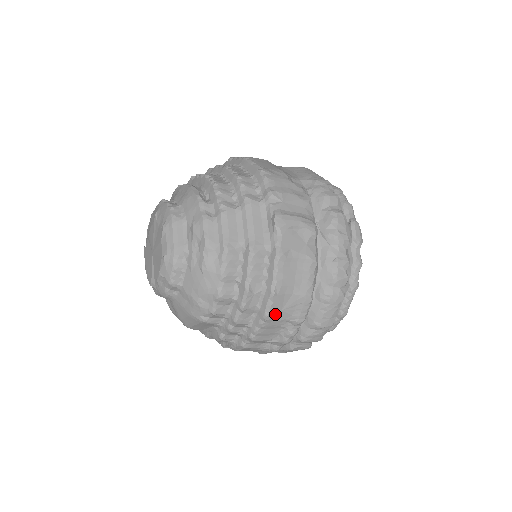
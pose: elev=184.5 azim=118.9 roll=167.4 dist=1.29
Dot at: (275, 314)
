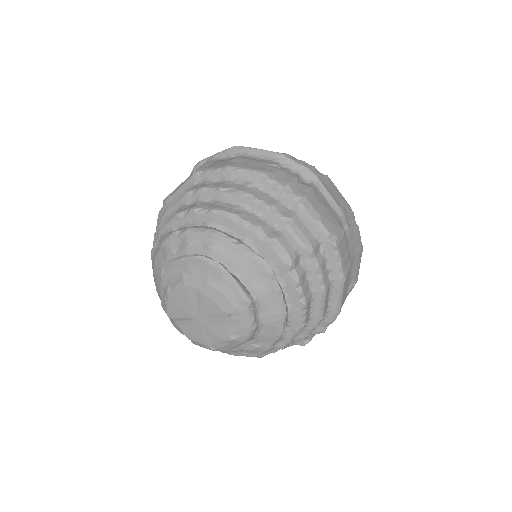
Dot at: occluded
